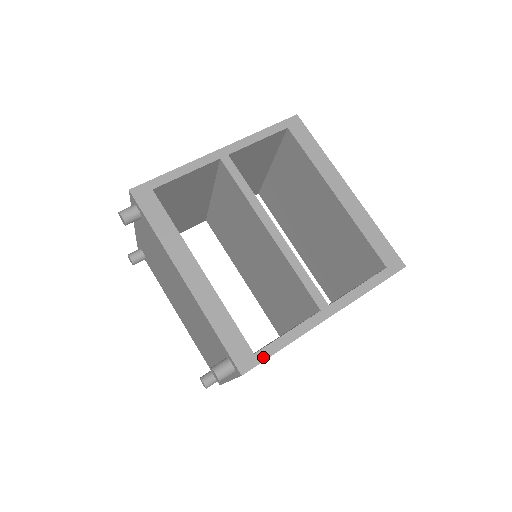
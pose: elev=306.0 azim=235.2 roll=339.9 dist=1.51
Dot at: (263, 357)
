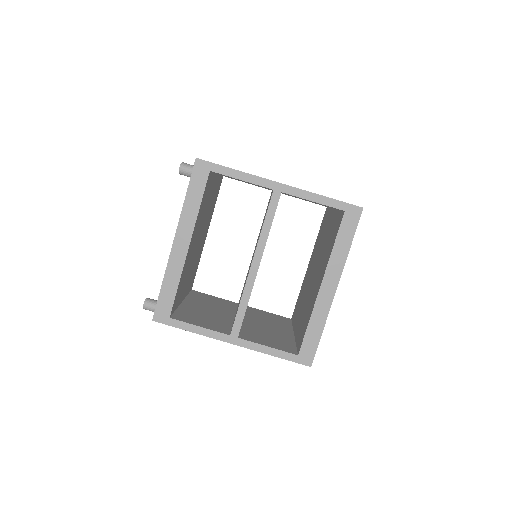
Dot at: (172, 324)
